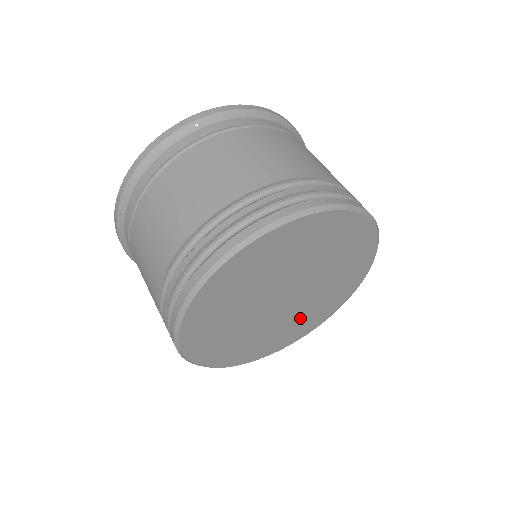
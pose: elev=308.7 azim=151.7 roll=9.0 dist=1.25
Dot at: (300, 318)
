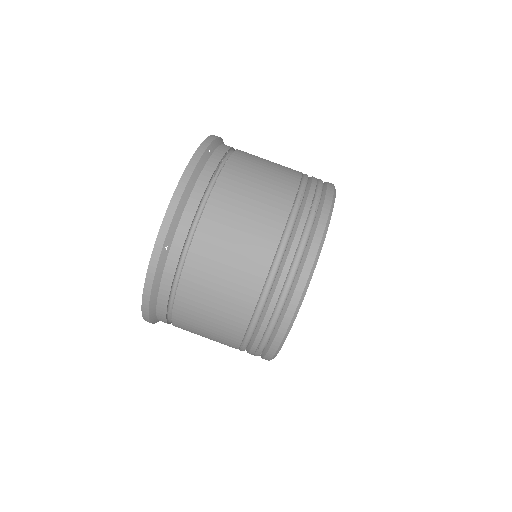
Dot at: occluded
